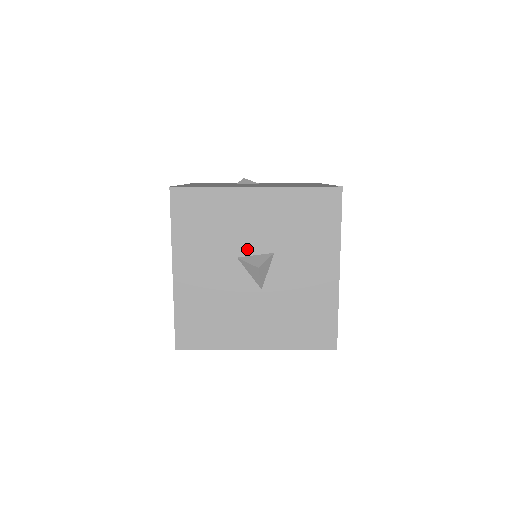
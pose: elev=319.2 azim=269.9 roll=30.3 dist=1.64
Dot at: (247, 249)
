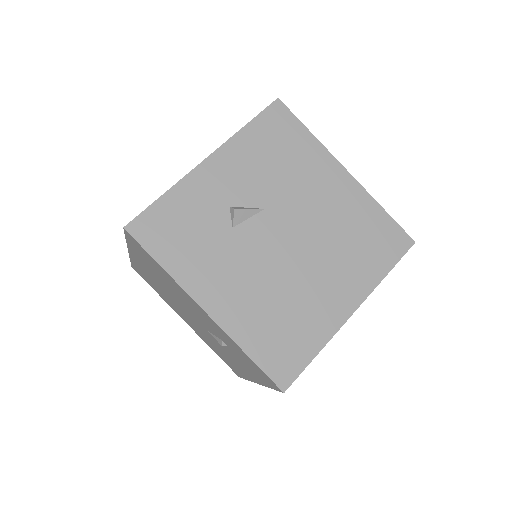
Dot at: occluded
